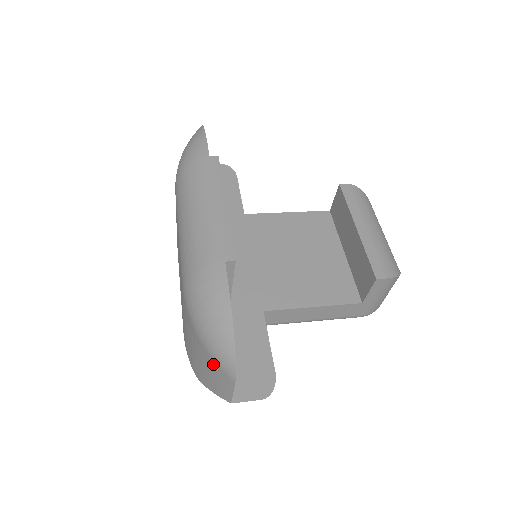
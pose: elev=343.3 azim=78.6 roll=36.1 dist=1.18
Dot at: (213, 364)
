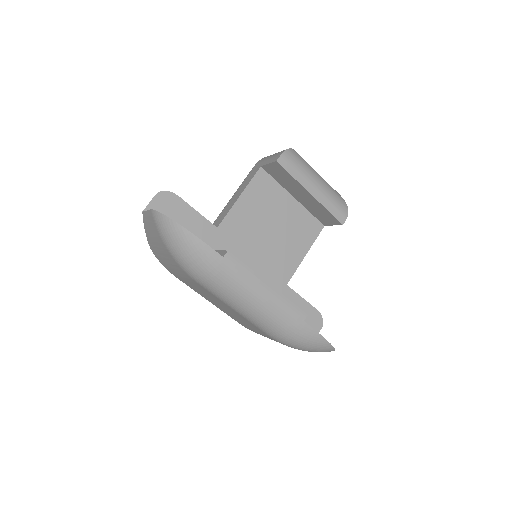
Dot at: occluded
